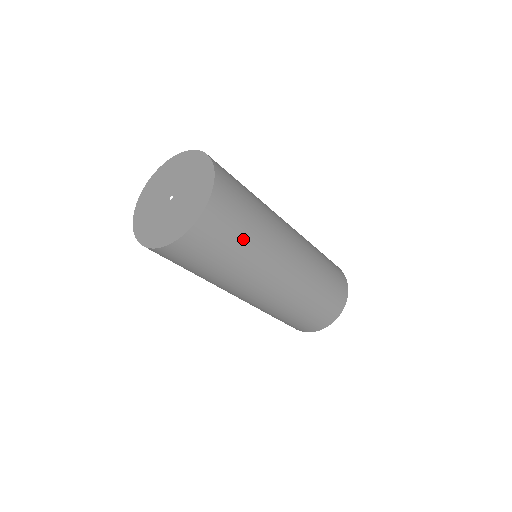
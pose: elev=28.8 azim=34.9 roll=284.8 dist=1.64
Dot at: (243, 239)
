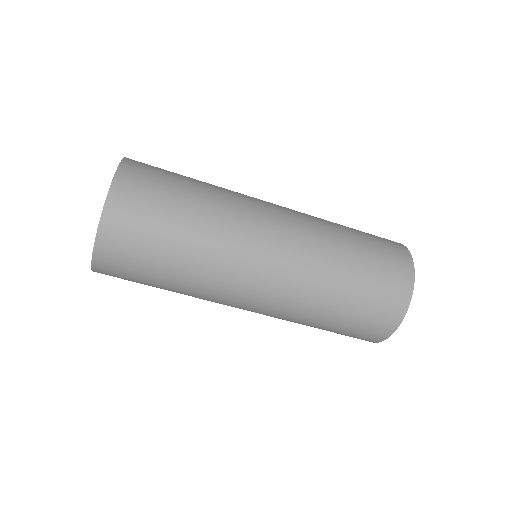
Dot at: (167, 260)
